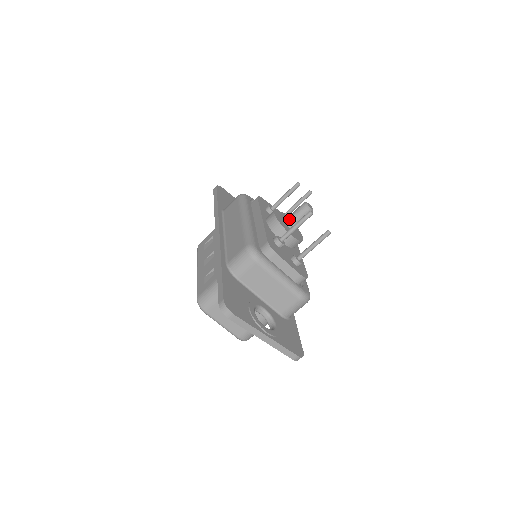
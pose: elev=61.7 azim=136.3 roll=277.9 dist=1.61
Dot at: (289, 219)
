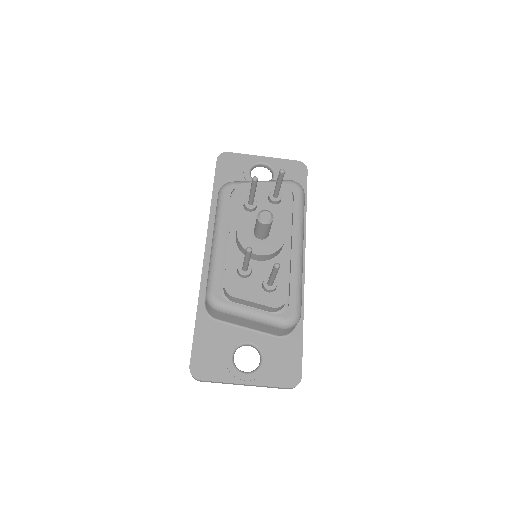
Dot at: (254, 231)
